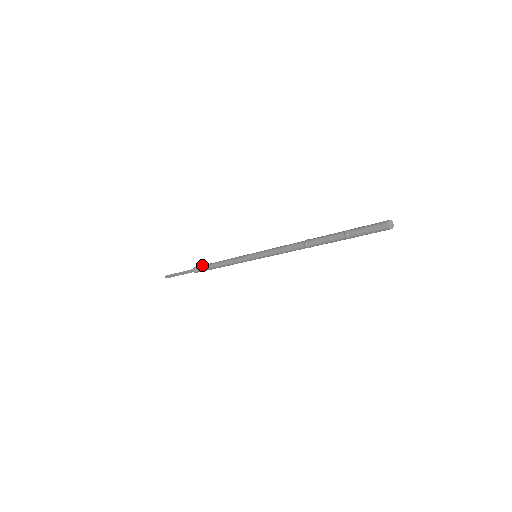
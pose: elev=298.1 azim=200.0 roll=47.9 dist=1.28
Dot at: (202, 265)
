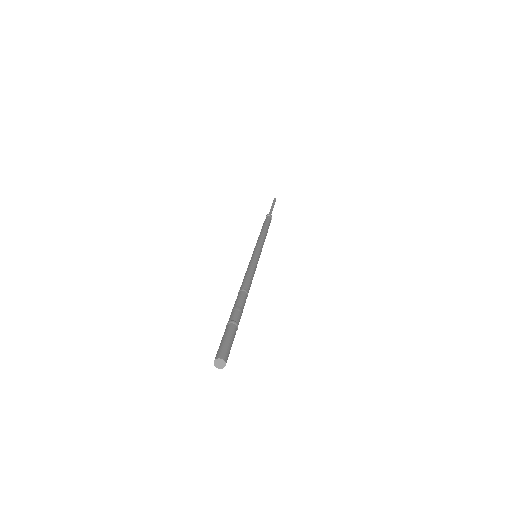
Dot at: (265, 219)
